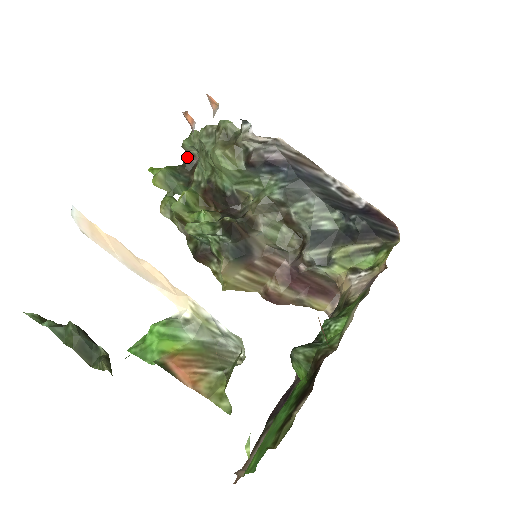
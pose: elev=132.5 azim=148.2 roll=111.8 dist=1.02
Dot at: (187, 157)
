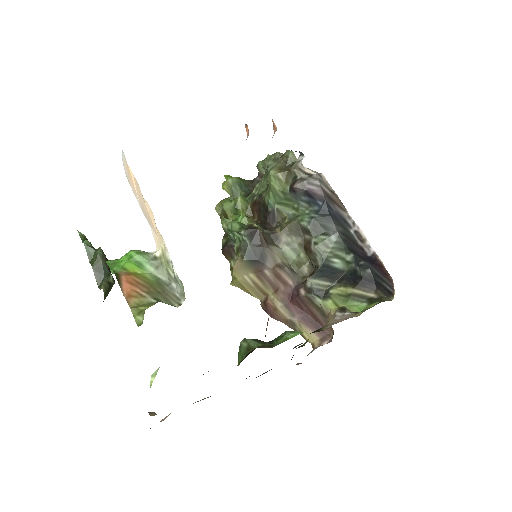
Dot at: (258, 176)
